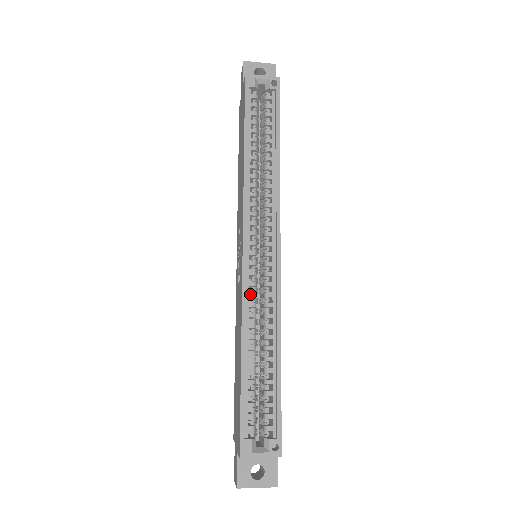
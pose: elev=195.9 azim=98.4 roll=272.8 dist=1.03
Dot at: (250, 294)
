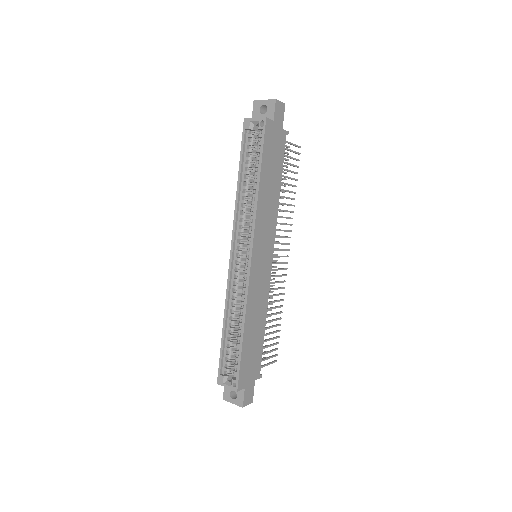
Dot at: (233, 287)
